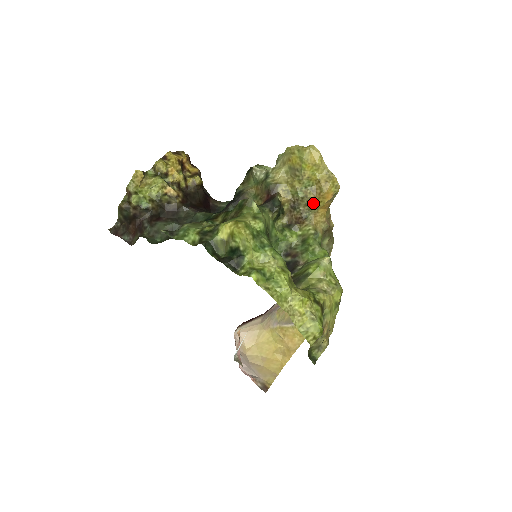
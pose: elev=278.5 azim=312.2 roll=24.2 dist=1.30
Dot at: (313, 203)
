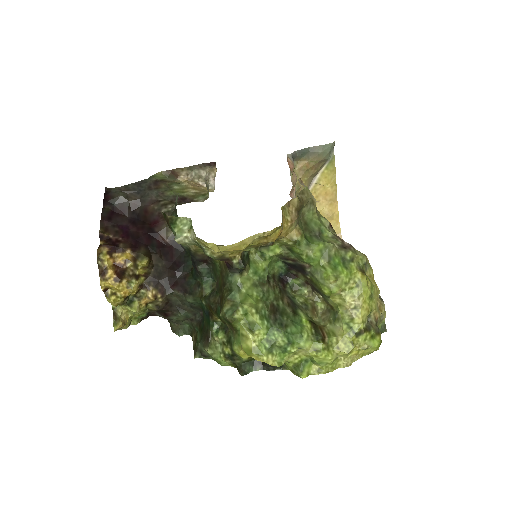
Dot at: occluded
